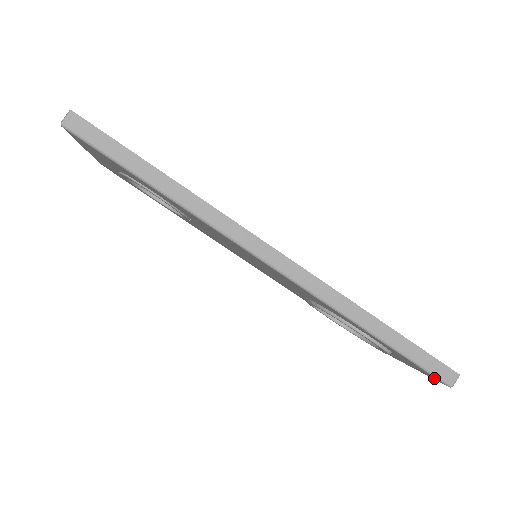
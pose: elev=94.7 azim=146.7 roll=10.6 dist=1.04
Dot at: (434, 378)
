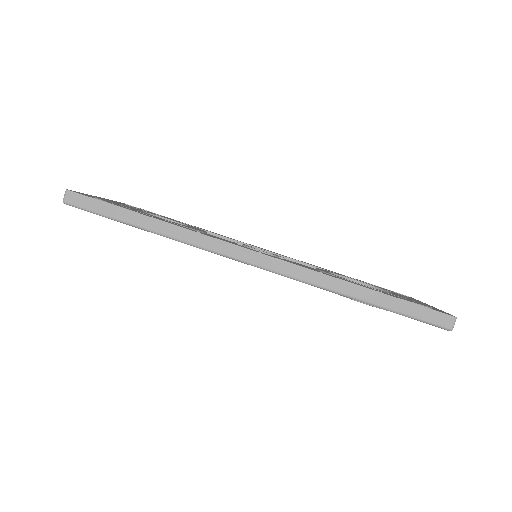
Dot at: occluded
